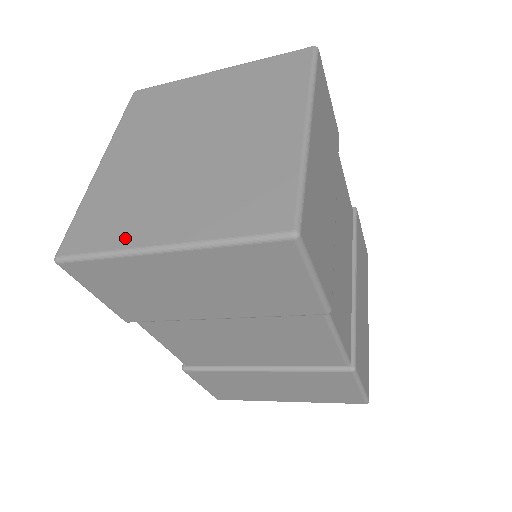
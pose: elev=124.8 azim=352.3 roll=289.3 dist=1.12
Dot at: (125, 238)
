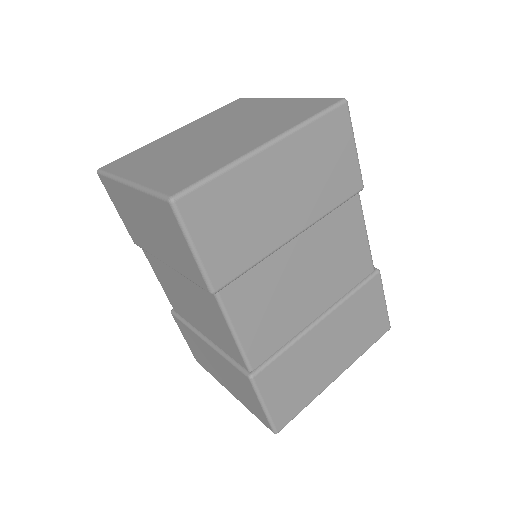
Dot at: (125, 171)
